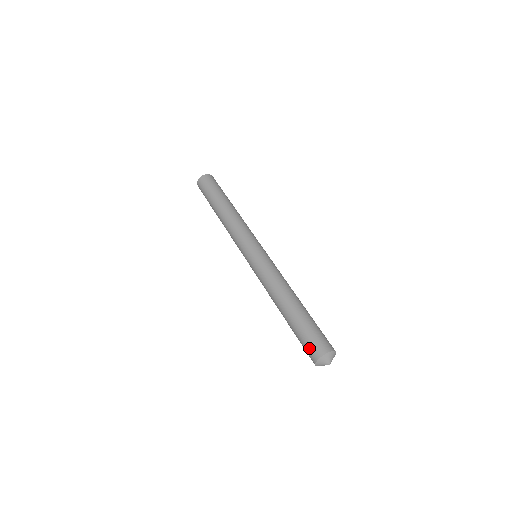
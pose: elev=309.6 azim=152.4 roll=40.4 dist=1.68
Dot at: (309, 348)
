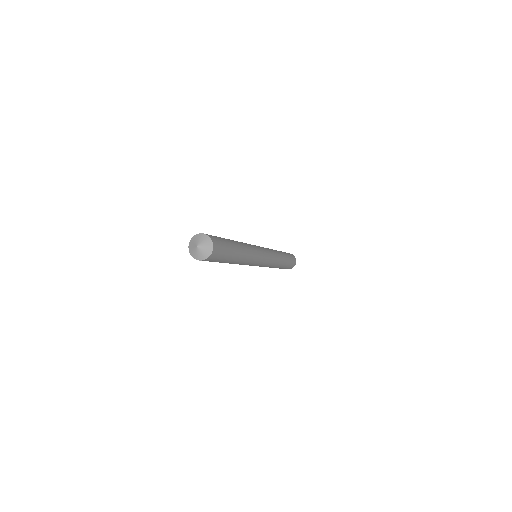
Dot at: occluded
